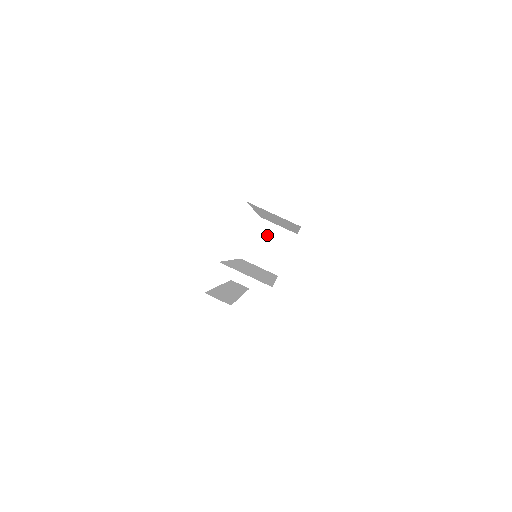
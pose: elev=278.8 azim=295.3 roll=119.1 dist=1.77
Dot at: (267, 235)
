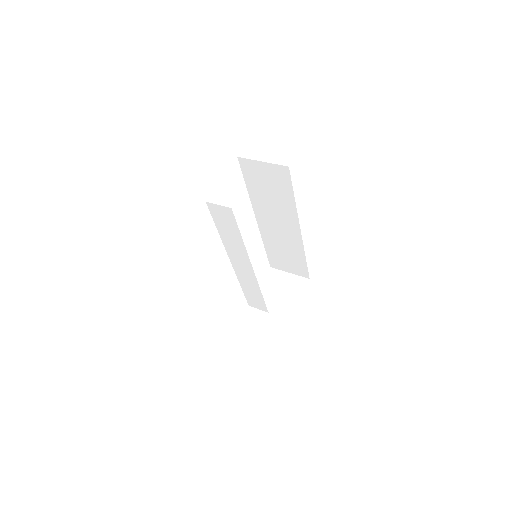
Dot at: (277, 282)
